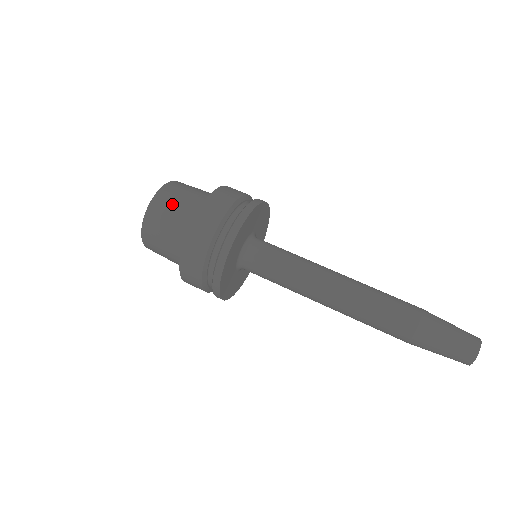
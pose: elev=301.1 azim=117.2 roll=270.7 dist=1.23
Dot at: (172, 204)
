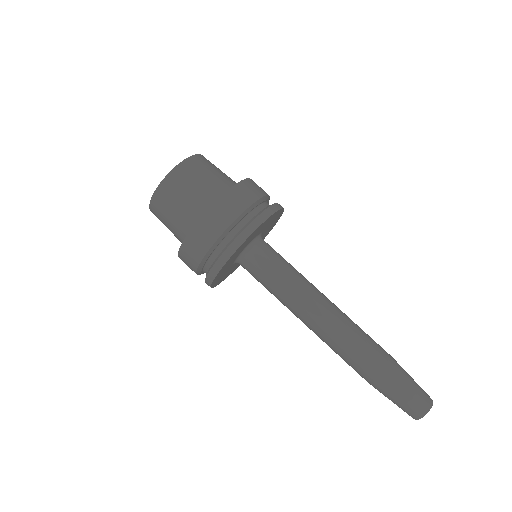
Dot at: (189, 184)
